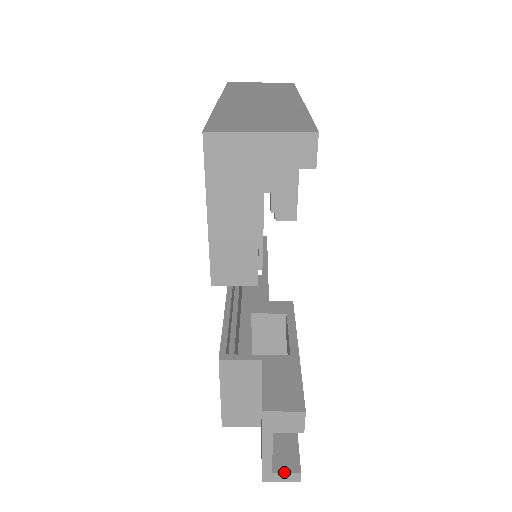
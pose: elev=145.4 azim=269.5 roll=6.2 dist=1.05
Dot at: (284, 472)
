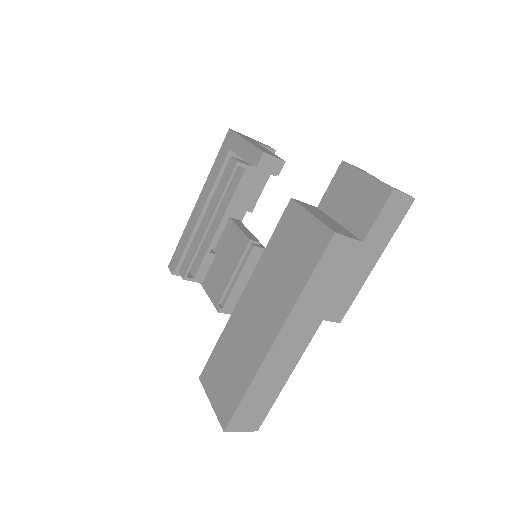
Dot at: occluded
